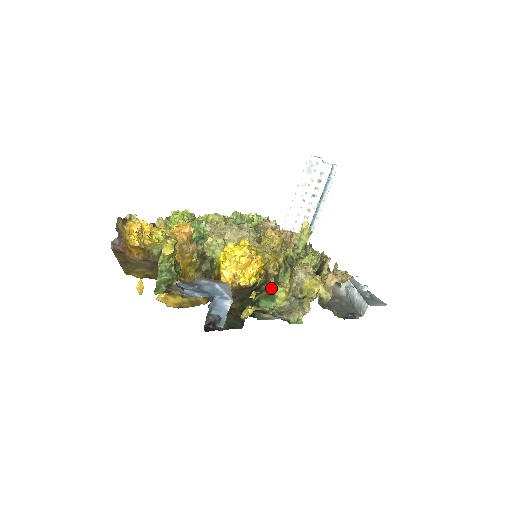
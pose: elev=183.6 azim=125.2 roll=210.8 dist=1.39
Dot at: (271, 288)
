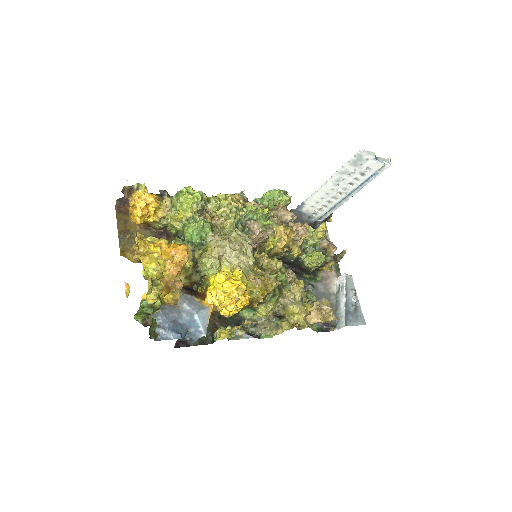
Dot at: occluded
